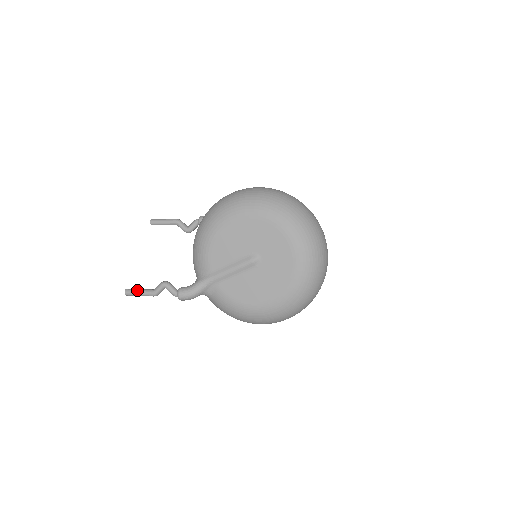
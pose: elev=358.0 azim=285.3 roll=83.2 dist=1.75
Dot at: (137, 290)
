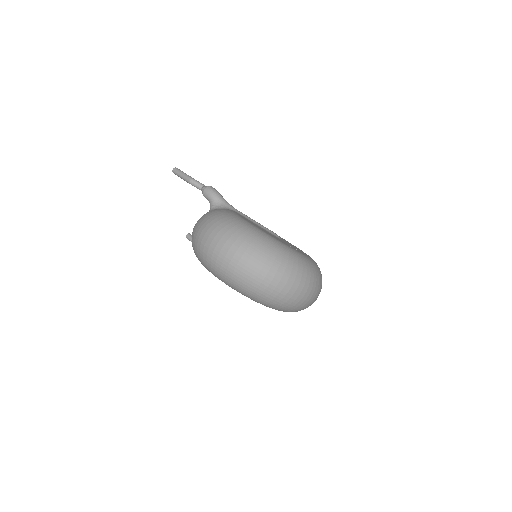
Dot at: occluded
